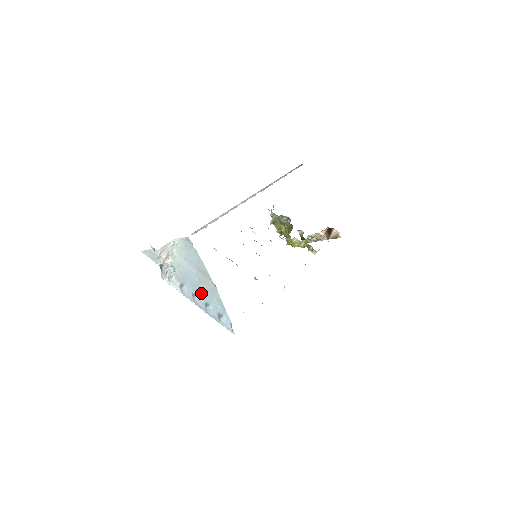
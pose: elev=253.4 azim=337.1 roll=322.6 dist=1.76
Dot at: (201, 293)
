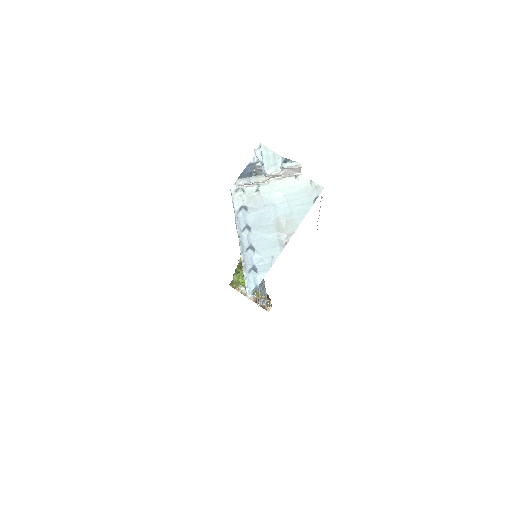
Dot at: (259, 234)
